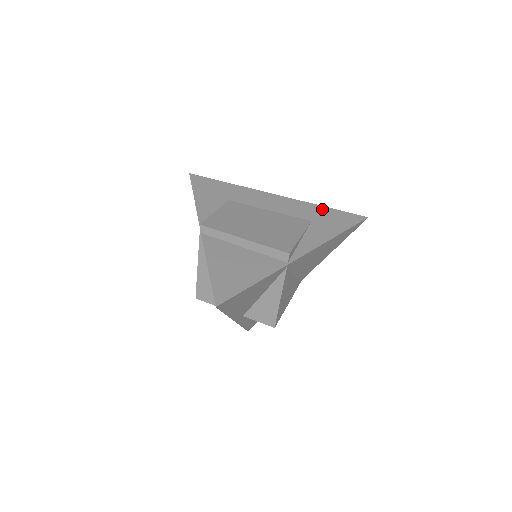
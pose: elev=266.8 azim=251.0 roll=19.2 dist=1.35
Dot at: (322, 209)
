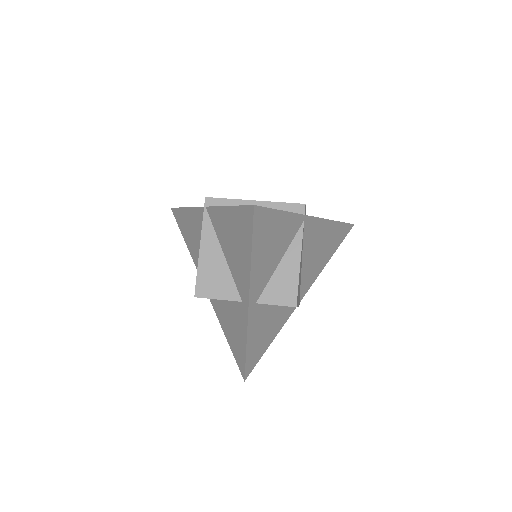
Dot at: occluded
